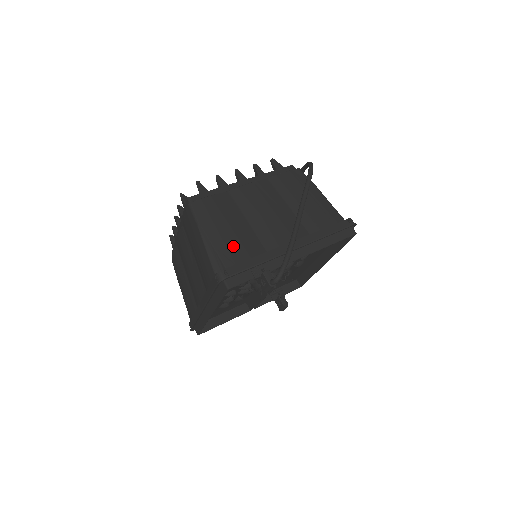
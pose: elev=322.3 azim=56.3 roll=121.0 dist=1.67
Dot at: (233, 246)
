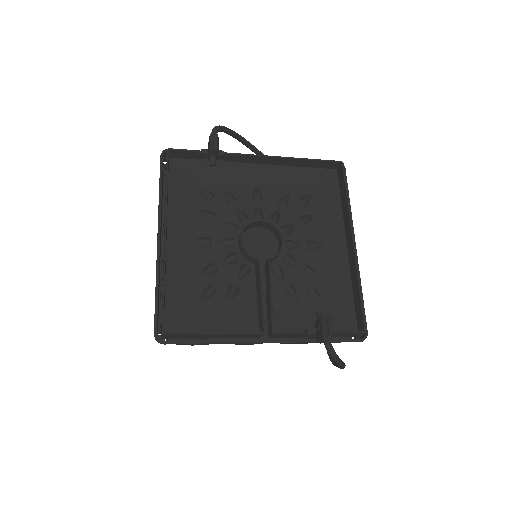
Dot at: occluded
